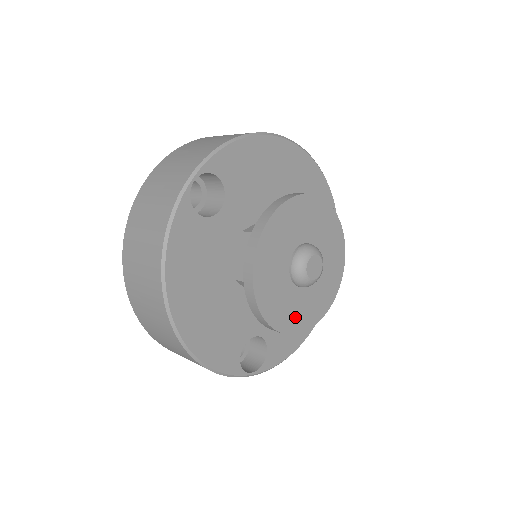
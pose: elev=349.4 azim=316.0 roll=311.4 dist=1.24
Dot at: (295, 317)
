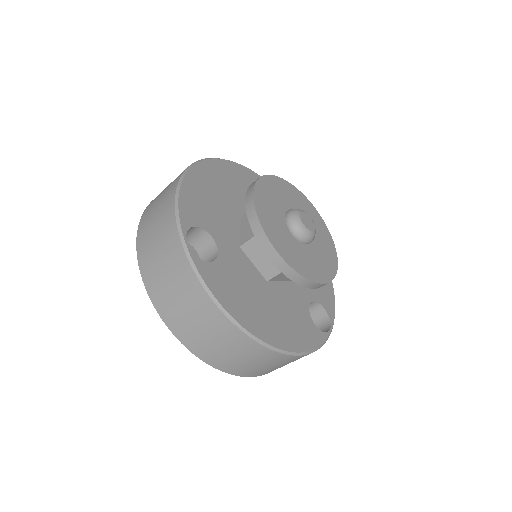
Dot at: (270, 222)
